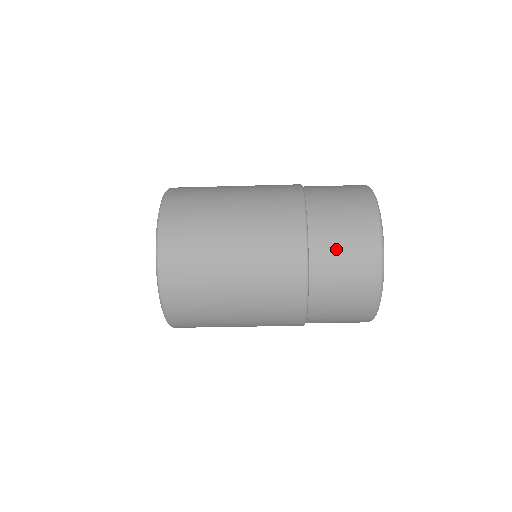
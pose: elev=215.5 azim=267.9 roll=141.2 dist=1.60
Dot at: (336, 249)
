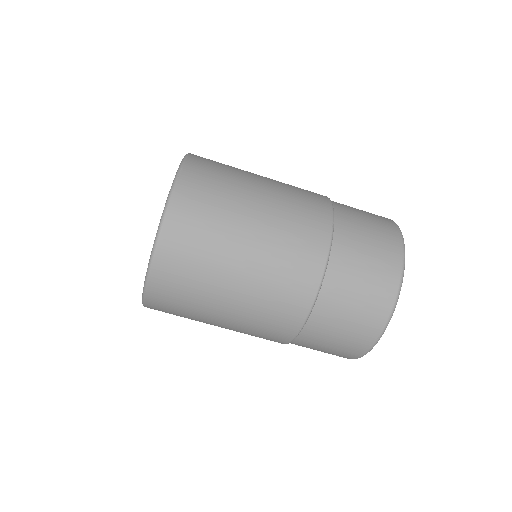
Dot at: (357, 212)
